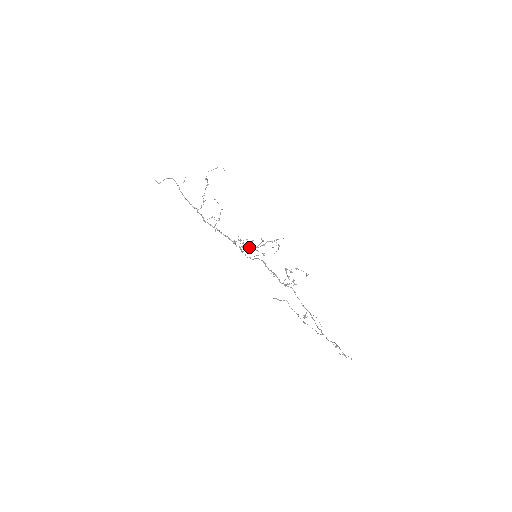
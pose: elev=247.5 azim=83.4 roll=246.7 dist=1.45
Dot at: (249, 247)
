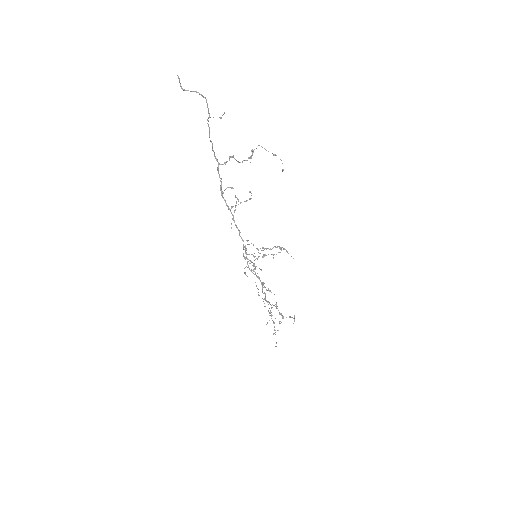
Dot at: (259, 278)
